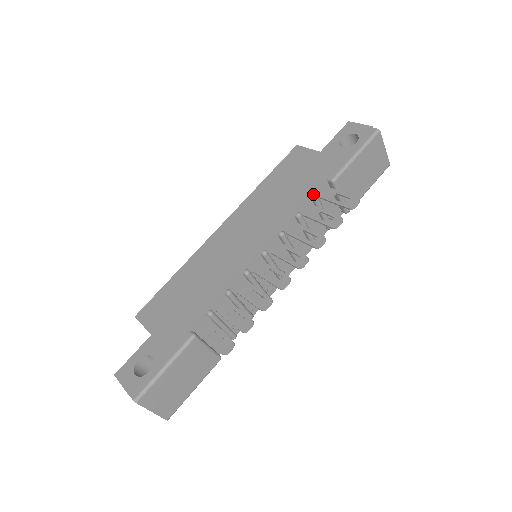
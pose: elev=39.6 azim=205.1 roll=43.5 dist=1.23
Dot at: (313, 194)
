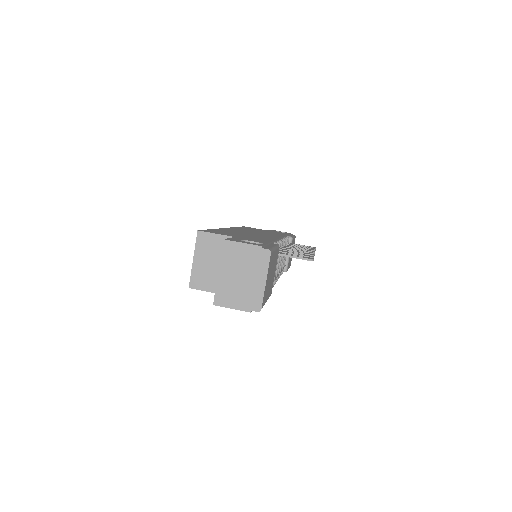
Dot at: occluded
